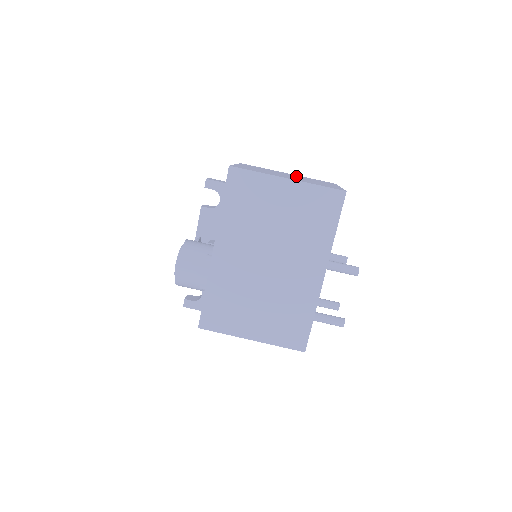
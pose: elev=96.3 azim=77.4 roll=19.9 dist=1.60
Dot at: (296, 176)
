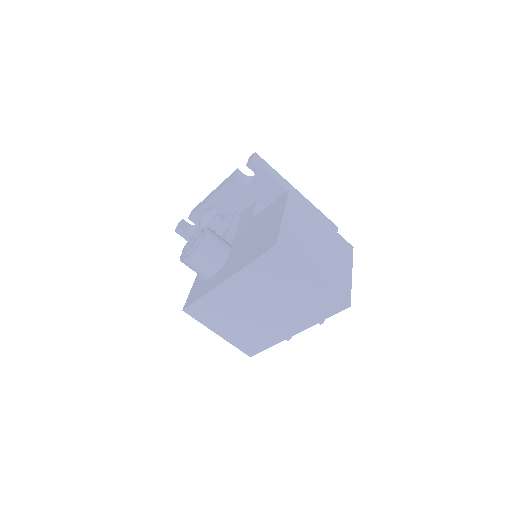
Dot at: (326, 238)
